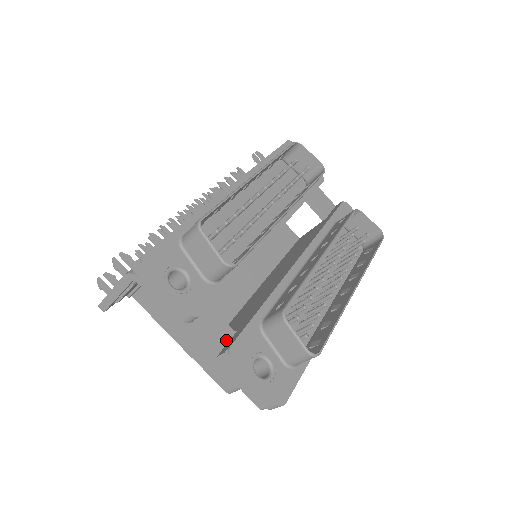
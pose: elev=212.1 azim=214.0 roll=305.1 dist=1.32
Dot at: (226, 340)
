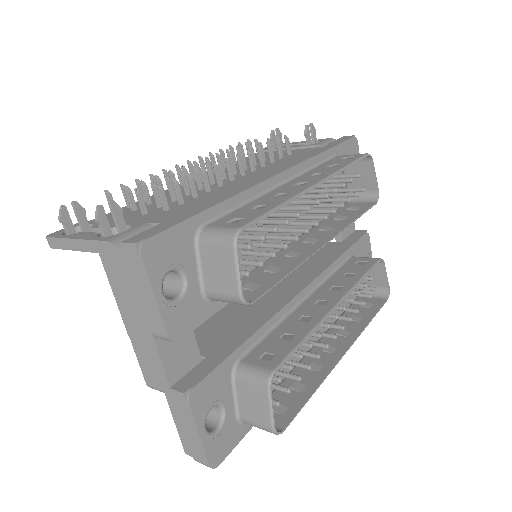
Dot at: (189, 368)
